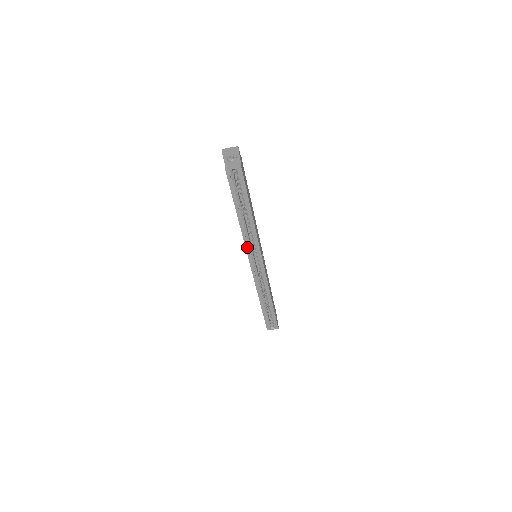
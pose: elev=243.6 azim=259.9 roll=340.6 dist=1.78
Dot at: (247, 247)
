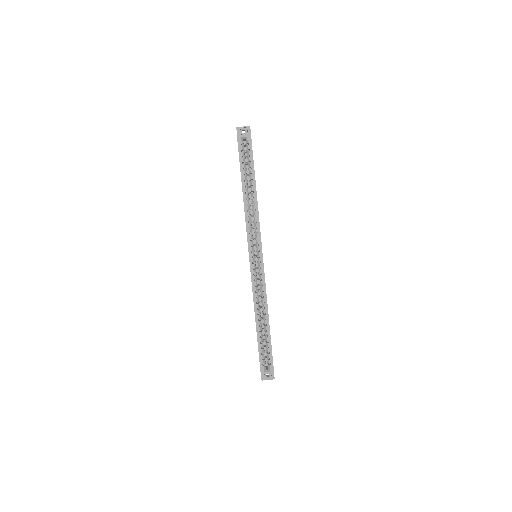
Dot at: (248, 232)
